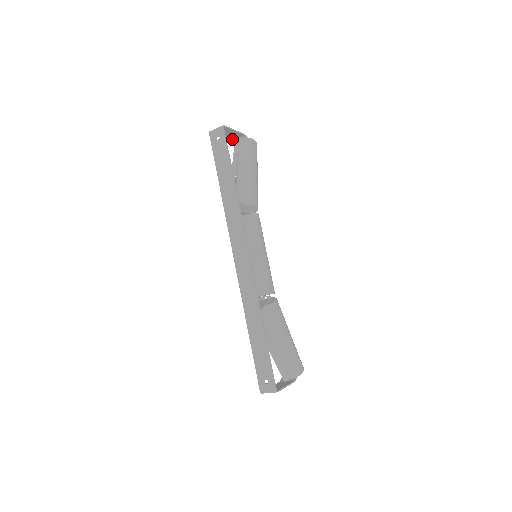
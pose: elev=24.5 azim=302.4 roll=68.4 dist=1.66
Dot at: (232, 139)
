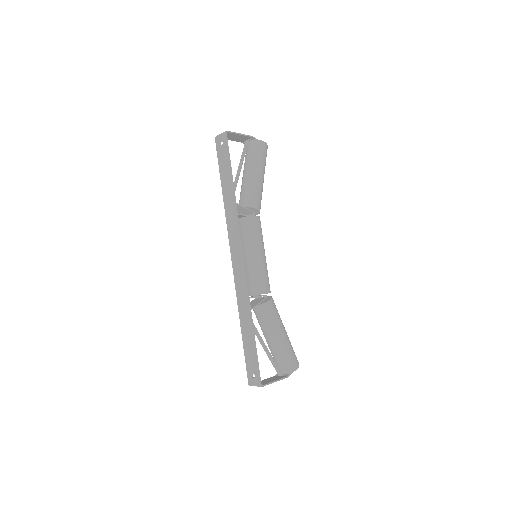
Dot at: (243, 141)
